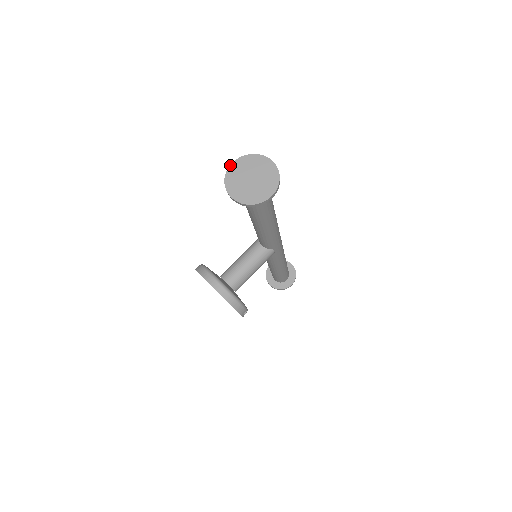
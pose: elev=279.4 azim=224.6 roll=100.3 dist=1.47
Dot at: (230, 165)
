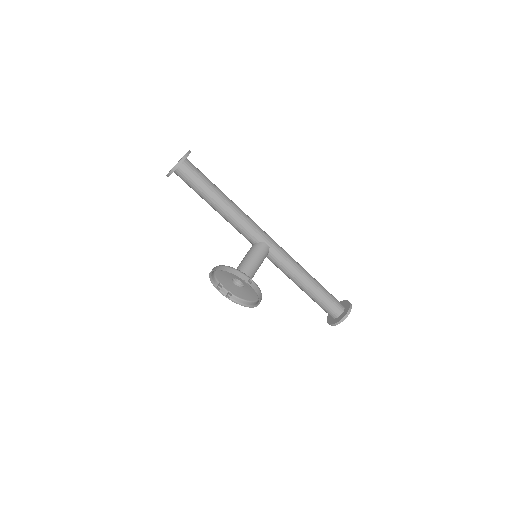
Dot at: occluded
